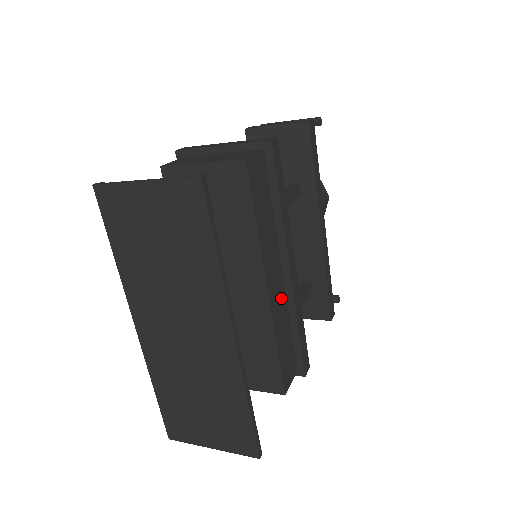
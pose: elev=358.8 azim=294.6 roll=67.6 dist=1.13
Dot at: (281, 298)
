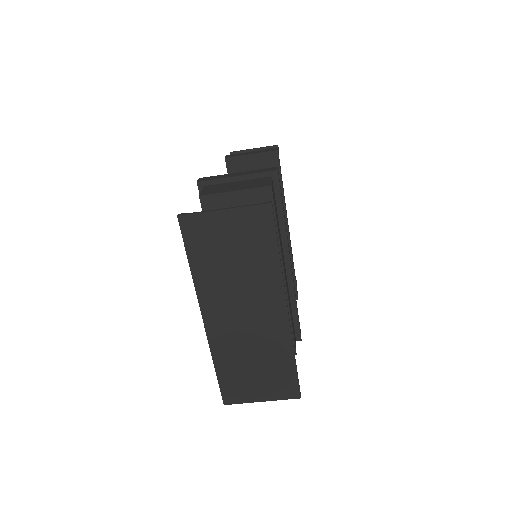
Dot at: (287, 284)
